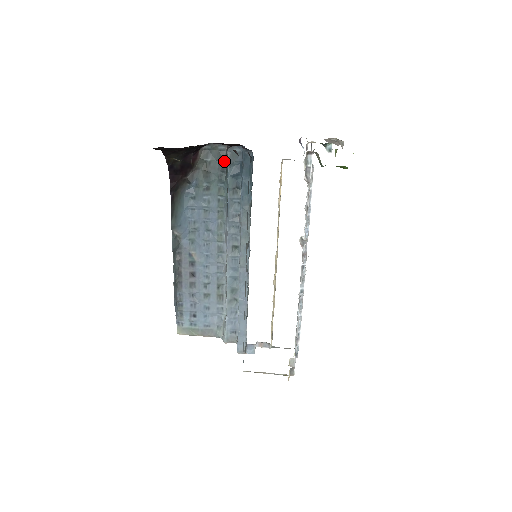
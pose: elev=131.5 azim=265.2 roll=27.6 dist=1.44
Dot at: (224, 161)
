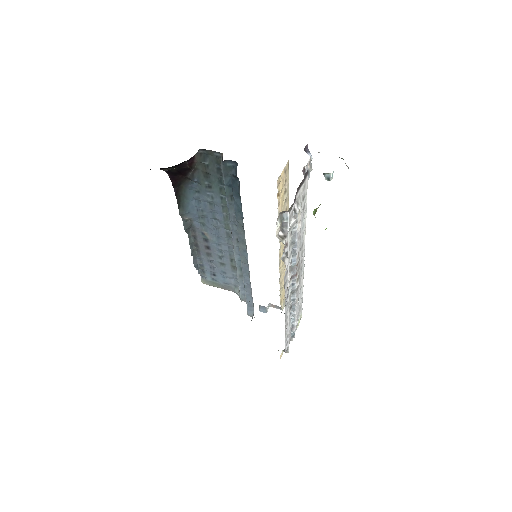
Dot at: occluded
